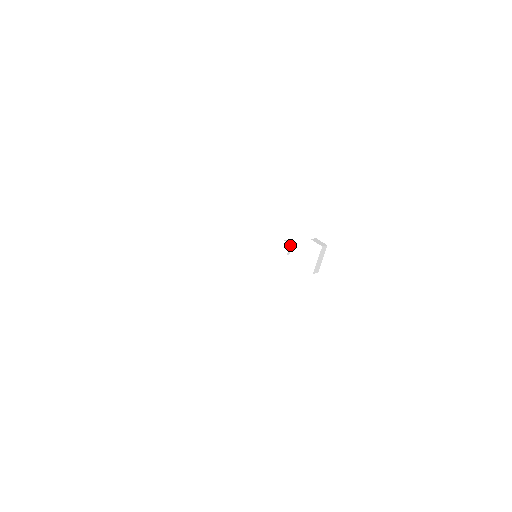
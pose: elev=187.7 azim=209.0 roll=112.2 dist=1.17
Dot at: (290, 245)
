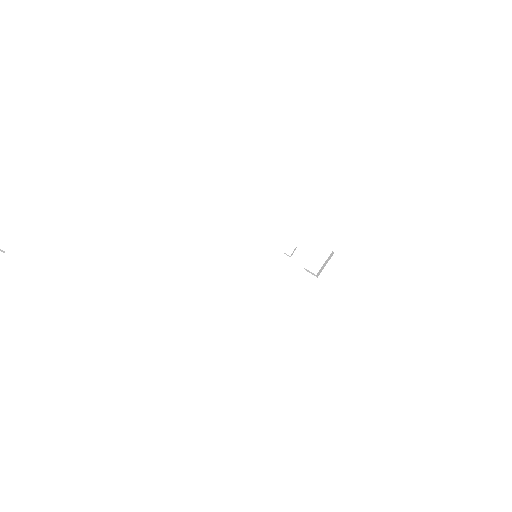
Dot at: (295, 248)
